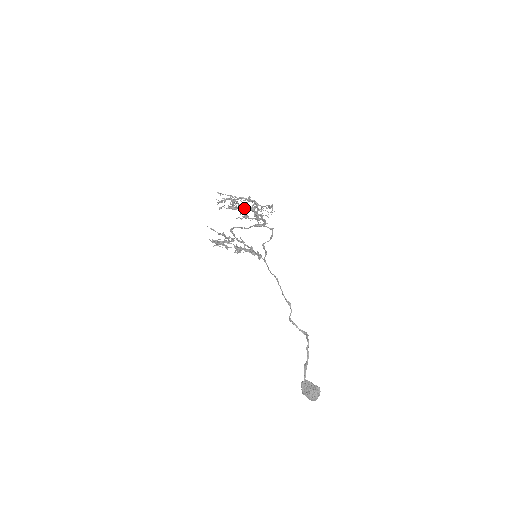
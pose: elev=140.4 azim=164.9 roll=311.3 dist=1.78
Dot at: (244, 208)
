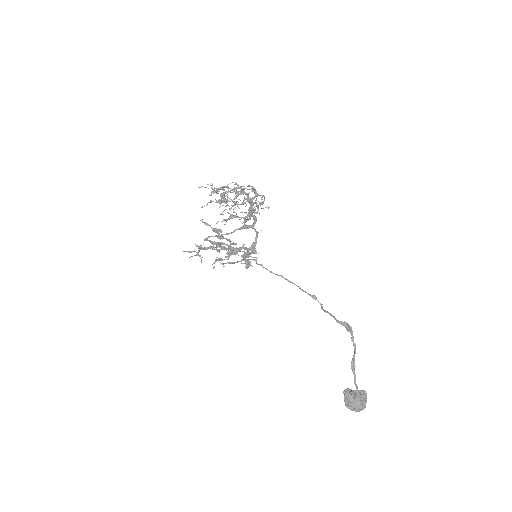
Dot at: occluded
